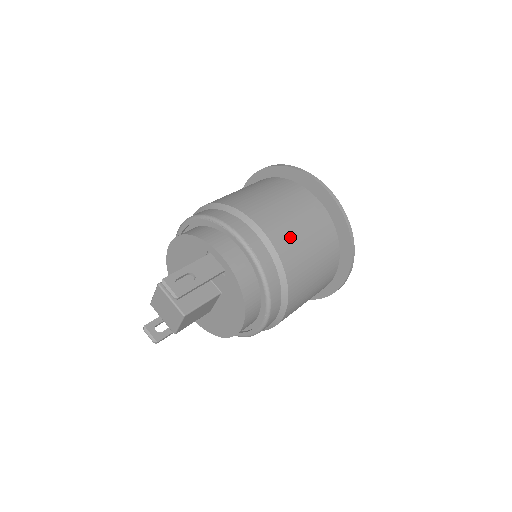
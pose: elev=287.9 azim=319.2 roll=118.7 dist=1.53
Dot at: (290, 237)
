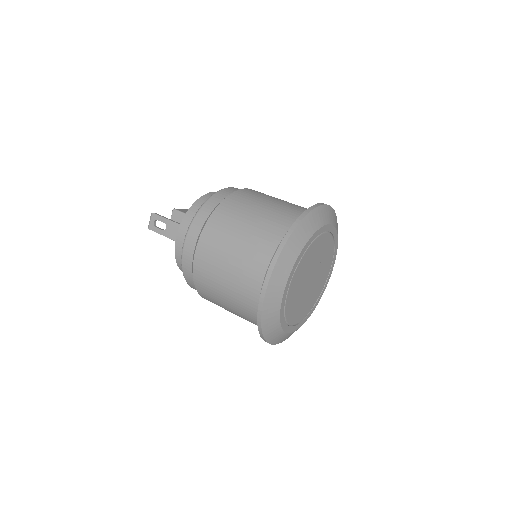
Dot at: (210, 276)
